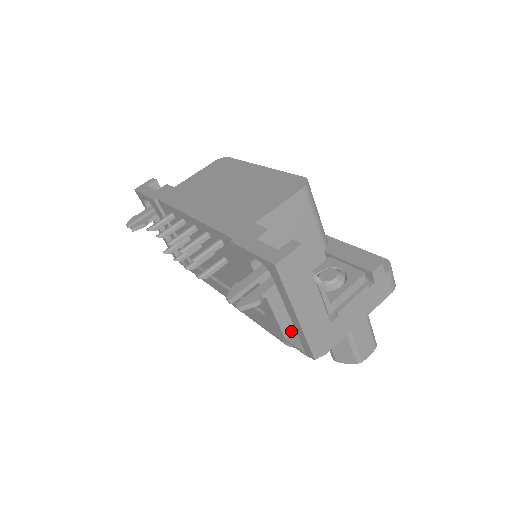
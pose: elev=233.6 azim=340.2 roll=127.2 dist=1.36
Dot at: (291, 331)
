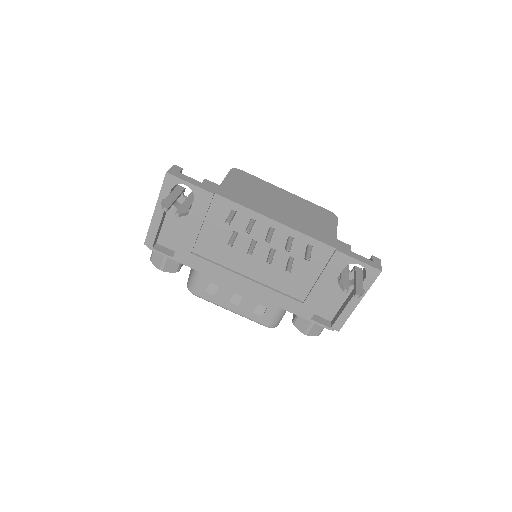
Dot at: occluded
